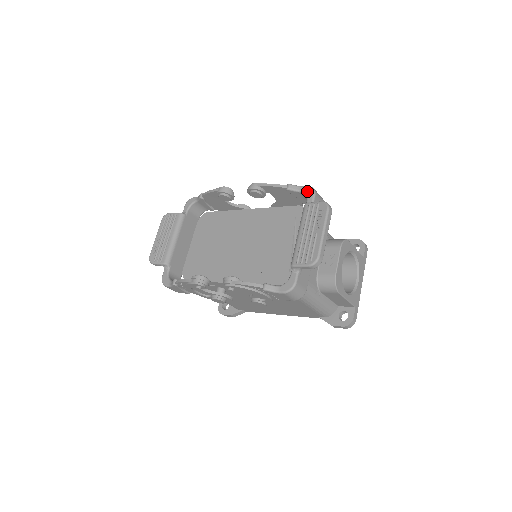
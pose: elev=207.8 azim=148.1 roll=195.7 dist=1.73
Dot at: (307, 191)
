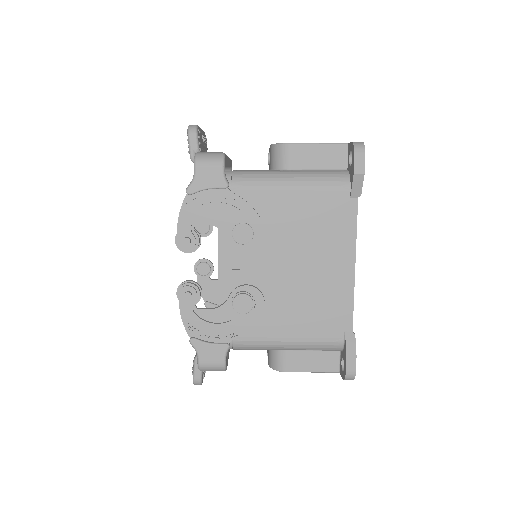
Dot at: occluded
